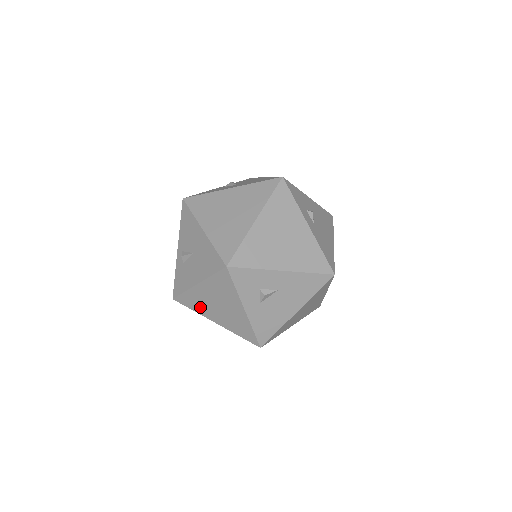
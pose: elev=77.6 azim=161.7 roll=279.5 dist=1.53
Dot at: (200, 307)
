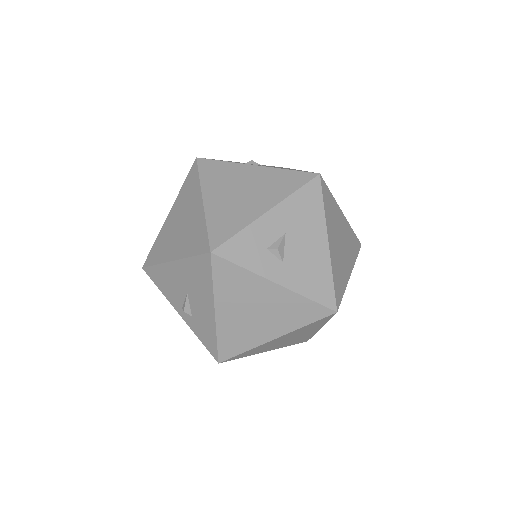
Dot at: (245, 338)
